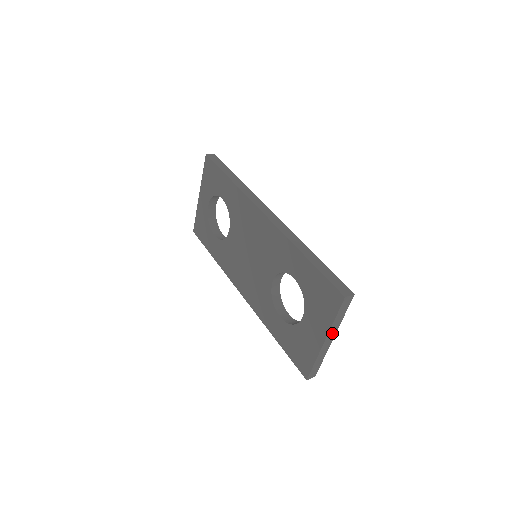
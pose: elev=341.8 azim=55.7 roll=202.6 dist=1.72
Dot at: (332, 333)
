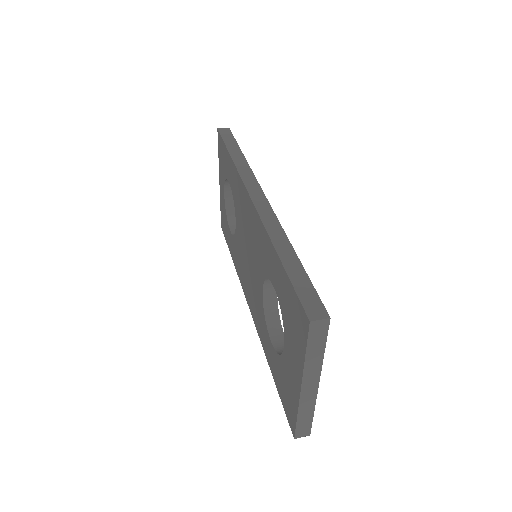
Dot at: (312, 376)
